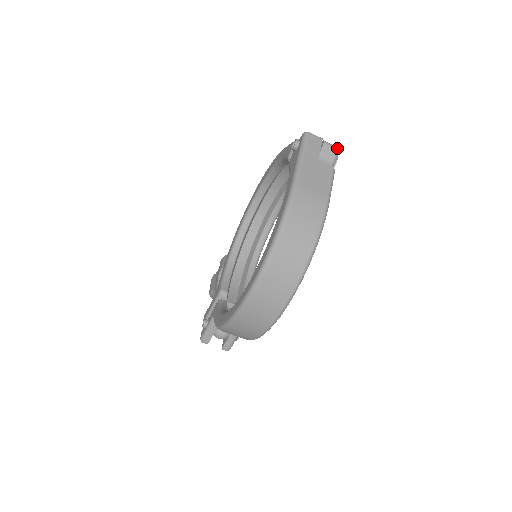
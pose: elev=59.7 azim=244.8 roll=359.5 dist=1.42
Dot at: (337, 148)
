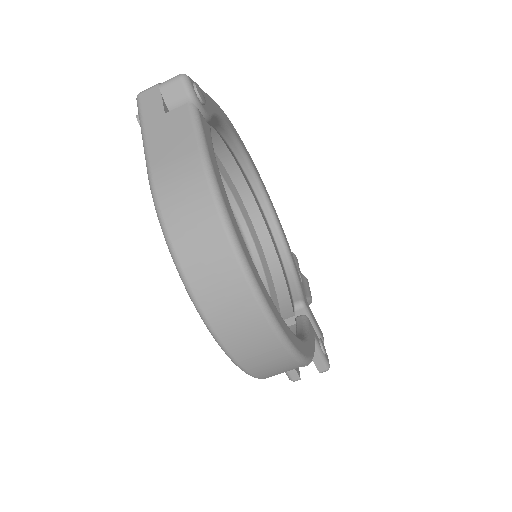
Dot at: (179, 76)
